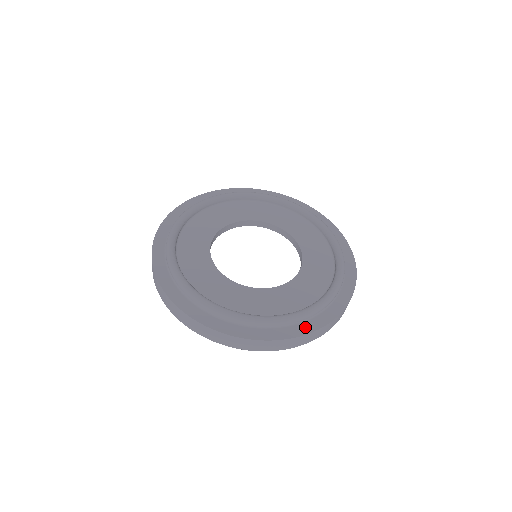
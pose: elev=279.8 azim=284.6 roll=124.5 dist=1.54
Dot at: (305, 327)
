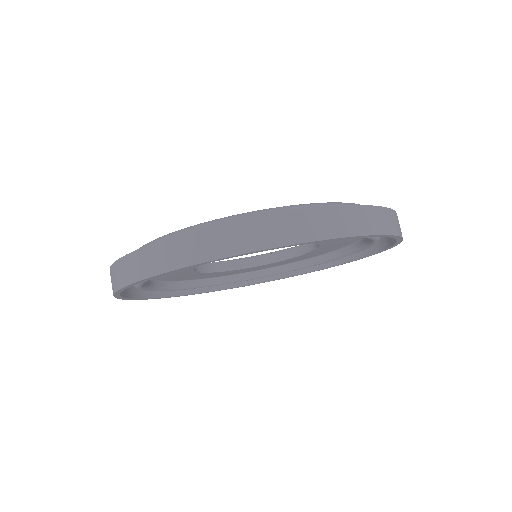
Dot at: occluded
